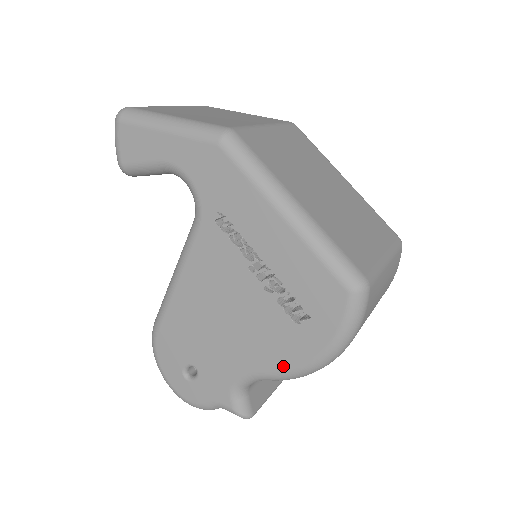
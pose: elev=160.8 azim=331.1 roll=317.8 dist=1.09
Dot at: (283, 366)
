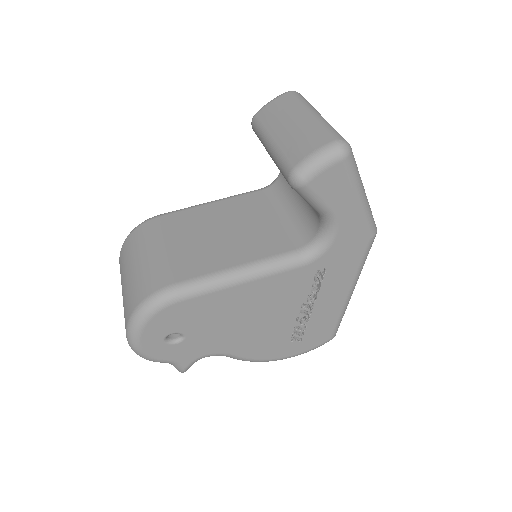
Dot at: (256, 357)
